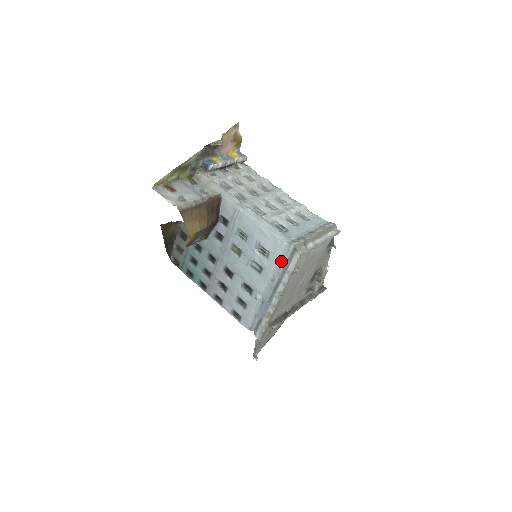
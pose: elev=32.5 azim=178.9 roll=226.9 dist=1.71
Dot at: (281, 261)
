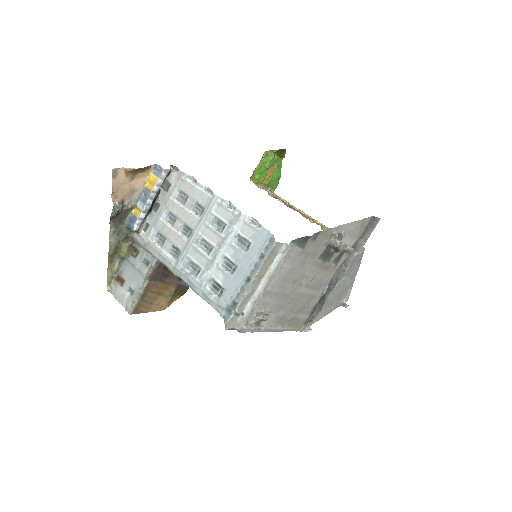
Dot at: occluded
